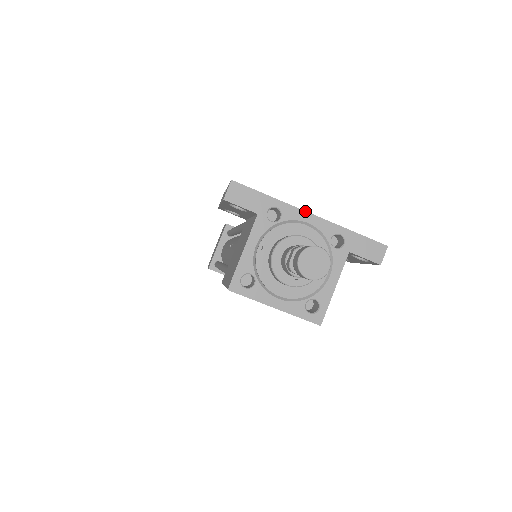
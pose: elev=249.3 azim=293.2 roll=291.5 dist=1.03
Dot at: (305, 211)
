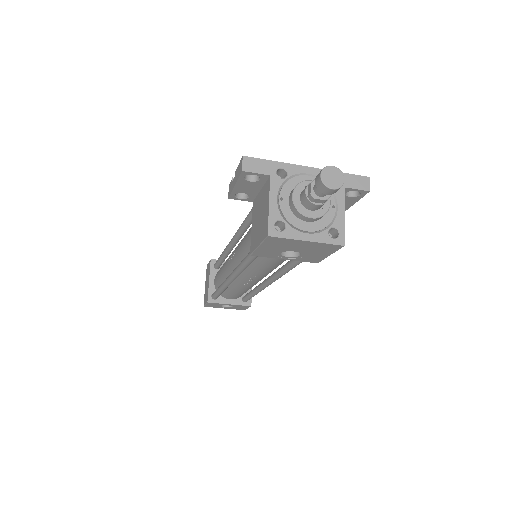
Dot at: (303, 166)
